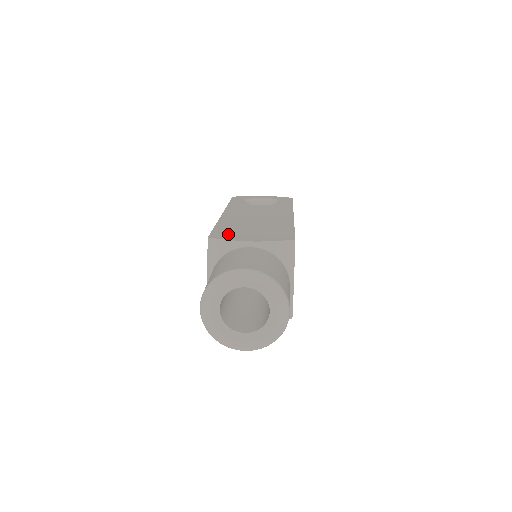
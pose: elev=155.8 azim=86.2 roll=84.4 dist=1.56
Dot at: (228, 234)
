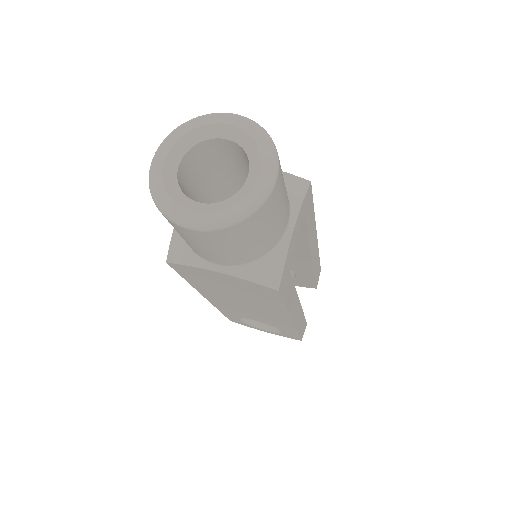
Dot at: occluded
